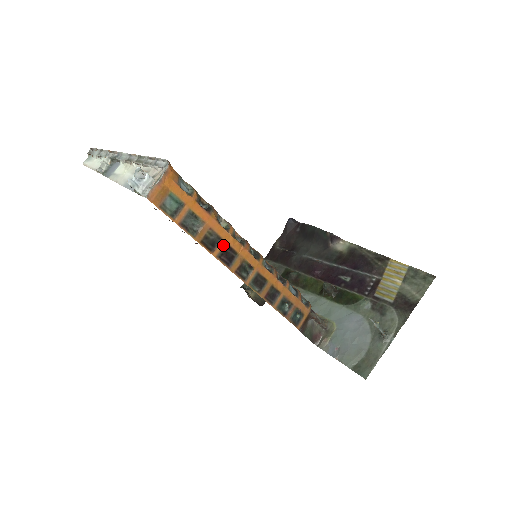
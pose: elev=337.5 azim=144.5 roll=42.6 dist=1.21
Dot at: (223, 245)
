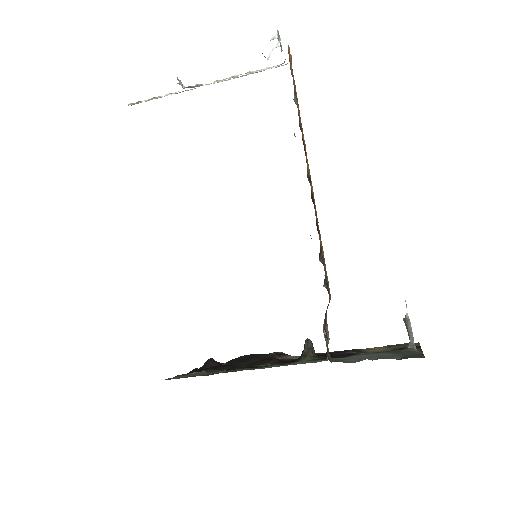
Dot at: (302, 137)
